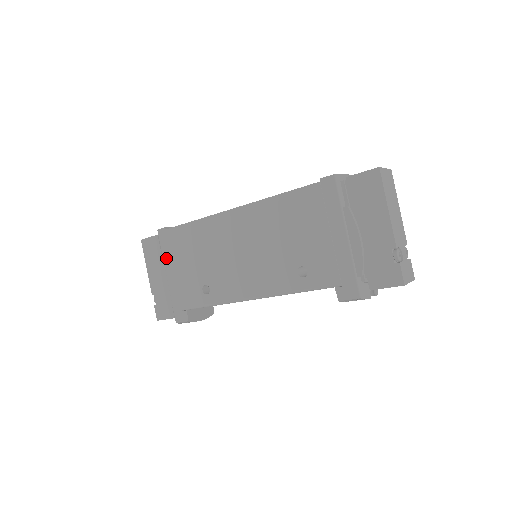
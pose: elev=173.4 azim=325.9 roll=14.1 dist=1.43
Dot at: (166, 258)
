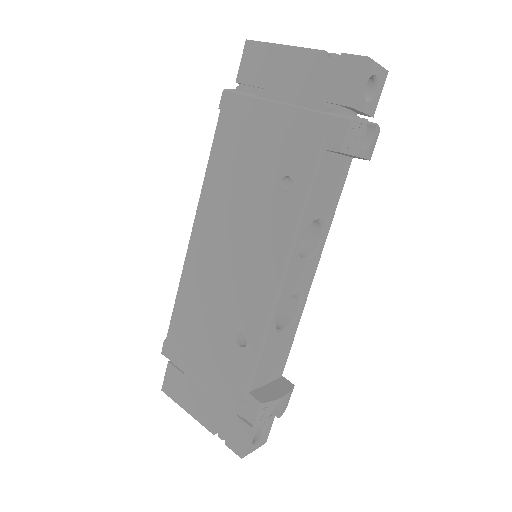
Dot at: (188, 368)
